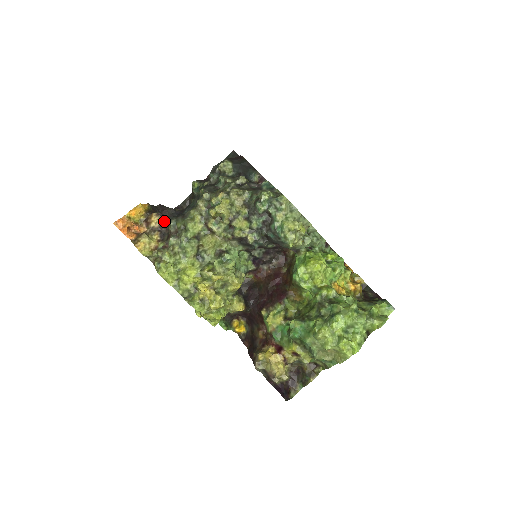
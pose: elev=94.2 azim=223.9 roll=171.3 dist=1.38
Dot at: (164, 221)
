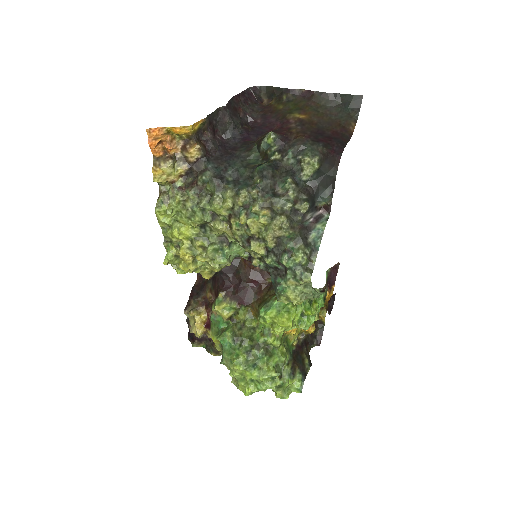
Dot at: (202, 161)
